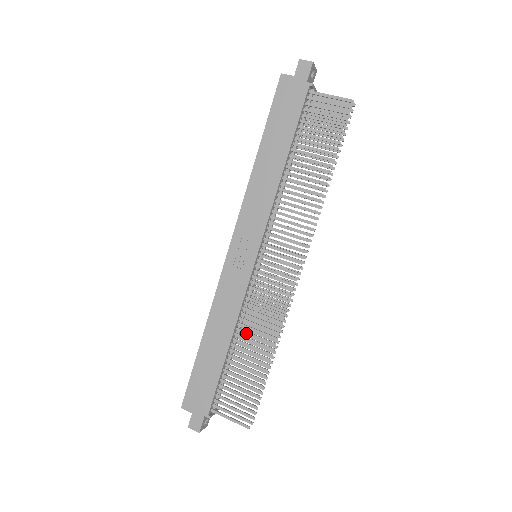
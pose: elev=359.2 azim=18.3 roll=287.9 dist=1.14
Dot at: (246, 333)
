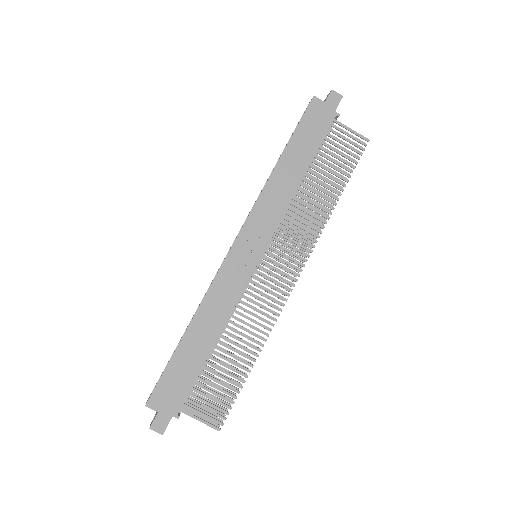
Dot at: (235, 331)
